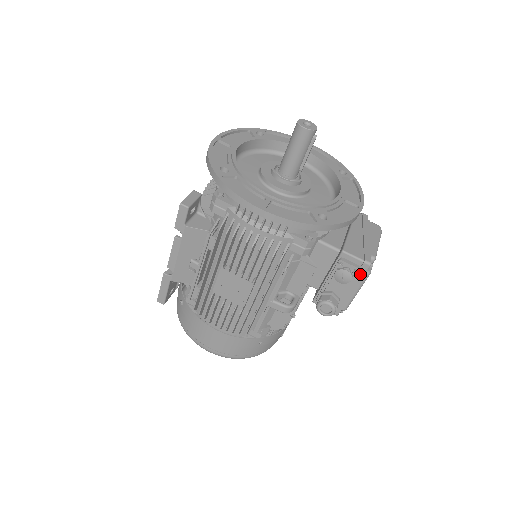
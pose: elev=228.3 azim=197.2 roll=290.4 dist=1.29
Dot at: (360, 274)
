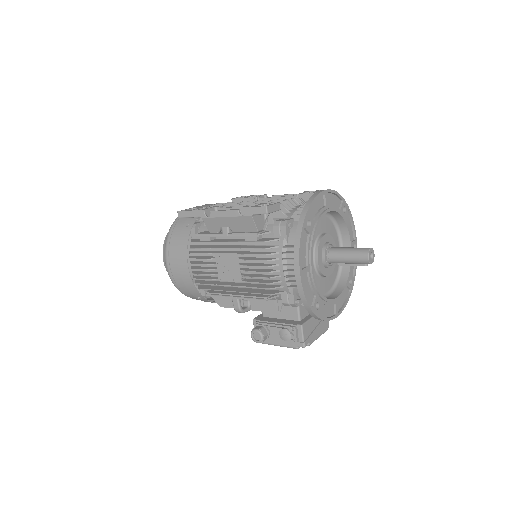
Dot at: (293, 343)
